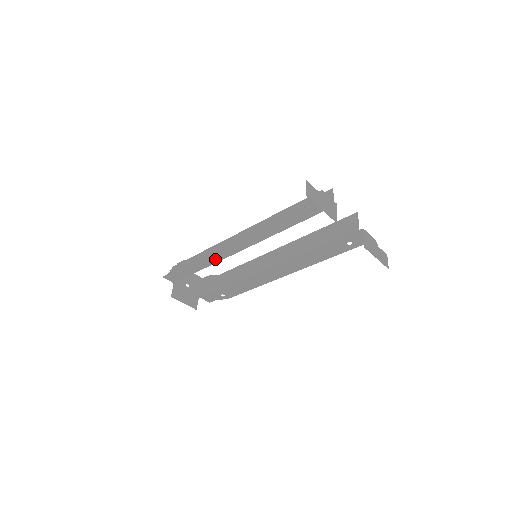
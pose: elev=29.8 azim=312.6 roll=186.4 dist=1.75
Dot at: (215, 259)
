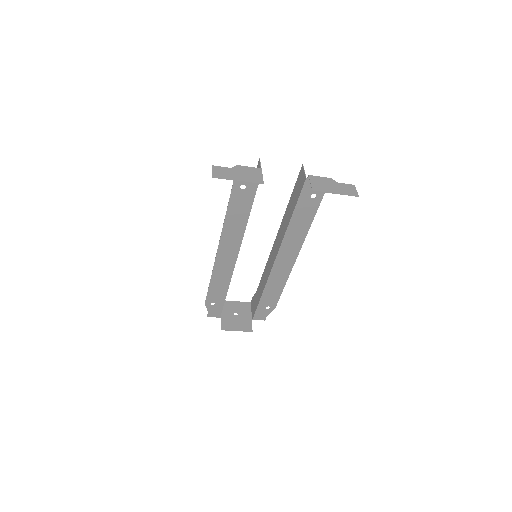
Dot at: (227, 278)
